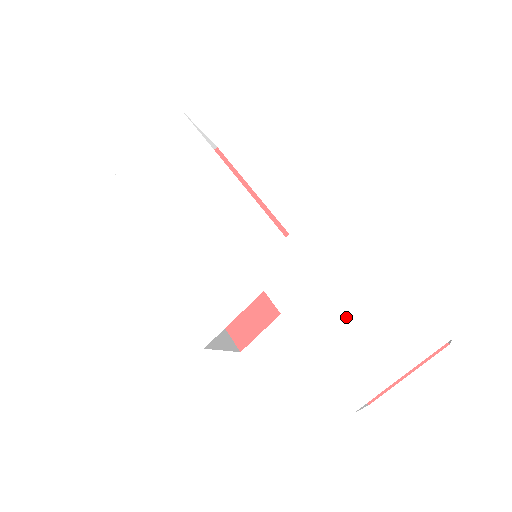
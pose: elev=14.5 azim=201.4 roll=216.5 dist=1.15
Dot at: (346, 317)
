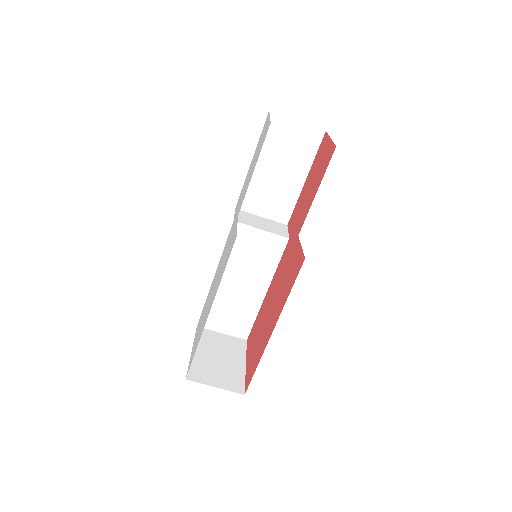
Dot at: (254, 162)
